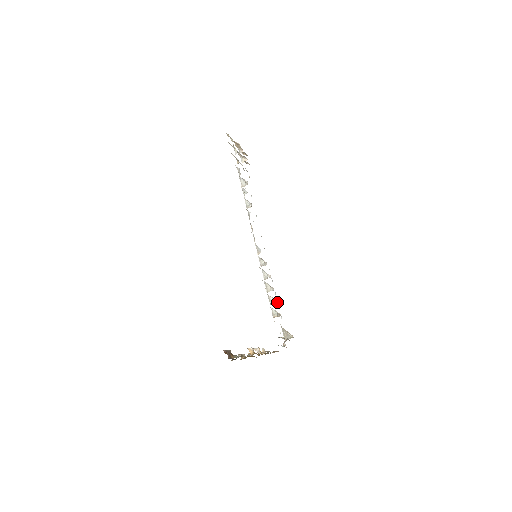
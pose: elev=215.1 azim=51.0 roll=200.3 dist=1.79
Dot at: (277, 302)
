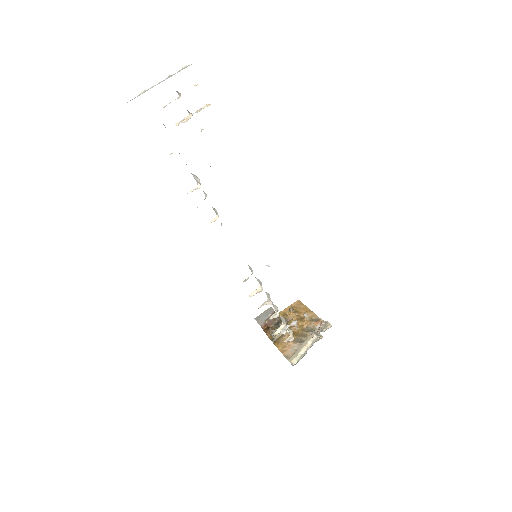
Dot at: (286, 327)
